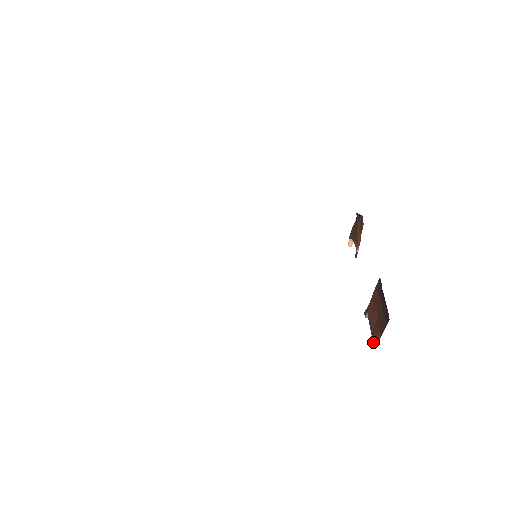
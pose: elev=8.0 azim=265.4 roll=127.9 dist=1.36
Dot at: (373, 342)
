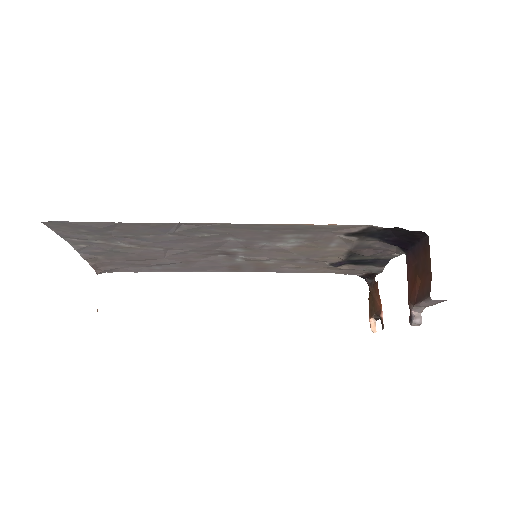
Dot at: (427, 296)
